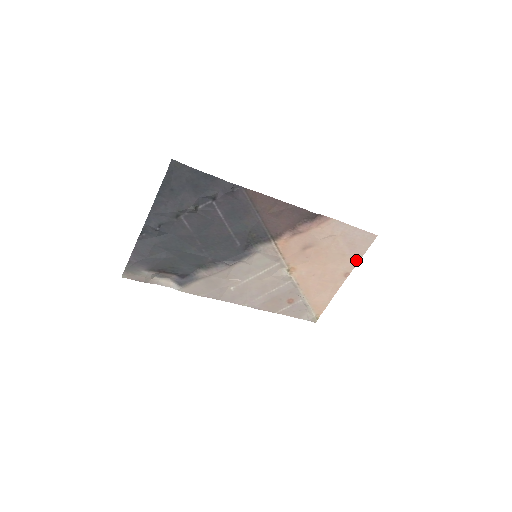
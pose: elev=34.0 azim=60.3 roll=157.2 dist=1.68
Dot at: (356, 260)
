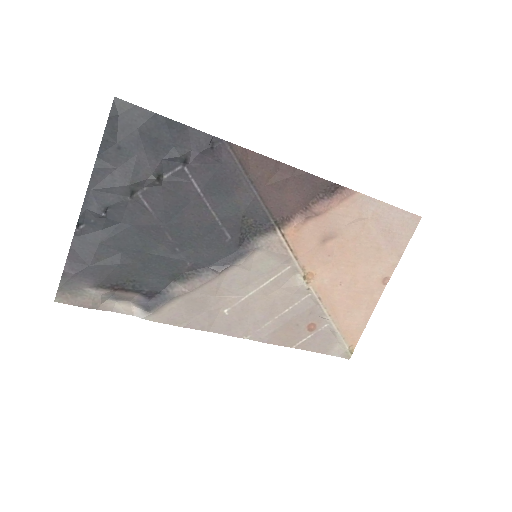
Dot at: (396, 257)
